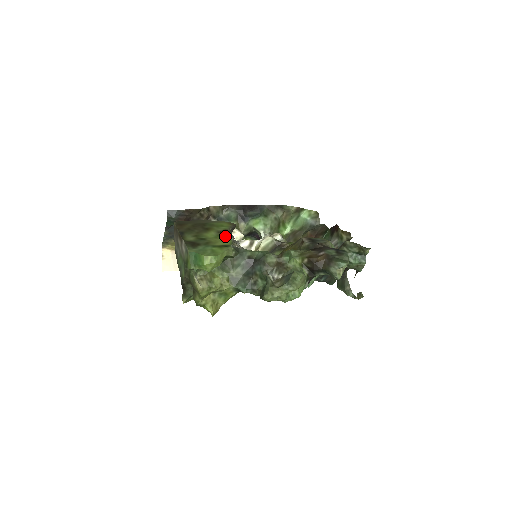
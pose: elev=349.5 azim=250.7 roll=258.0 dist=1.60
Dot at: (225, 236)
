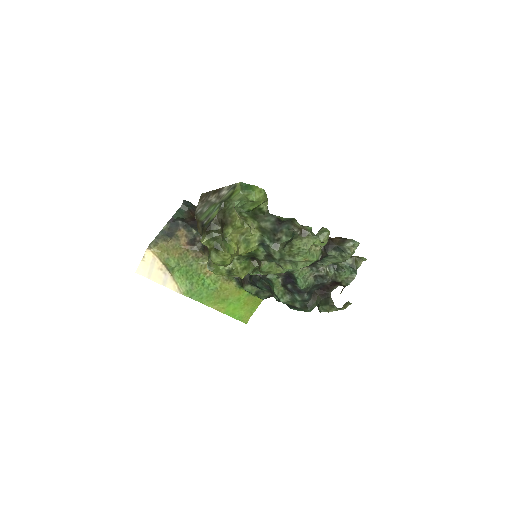
Dot at: occluded
